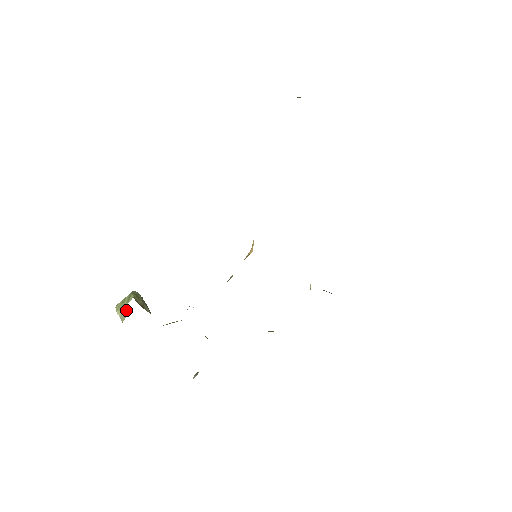
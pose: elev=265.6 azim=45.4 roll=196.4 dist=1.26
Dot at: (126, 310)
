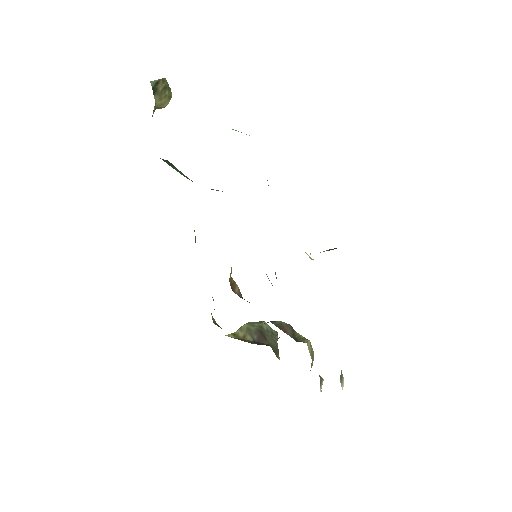
Dot at: occluded
